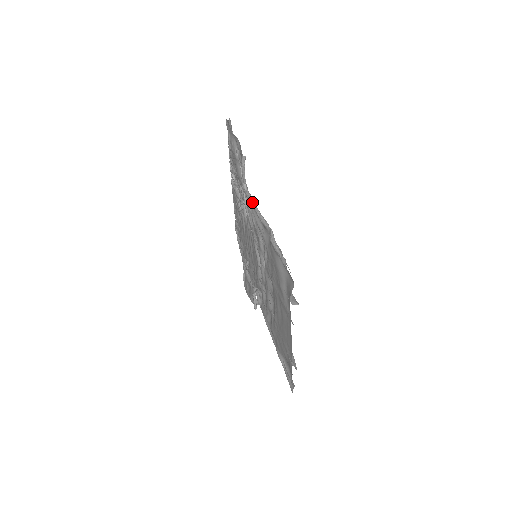
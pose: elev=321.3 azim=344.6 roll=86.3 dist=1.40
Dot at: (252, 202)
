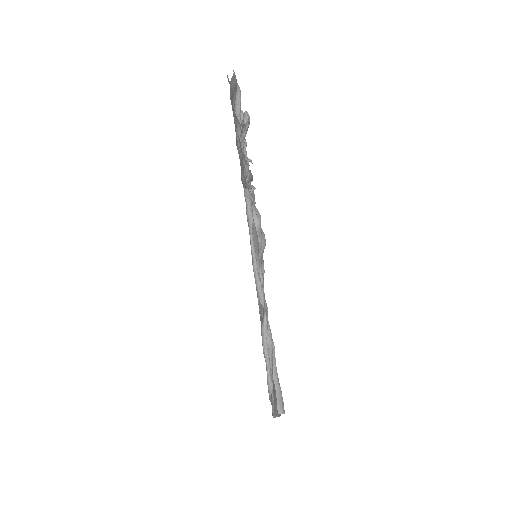
Dot at: (250, 238)
